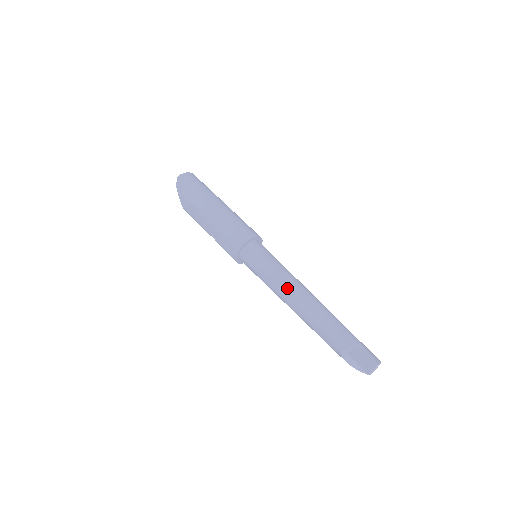
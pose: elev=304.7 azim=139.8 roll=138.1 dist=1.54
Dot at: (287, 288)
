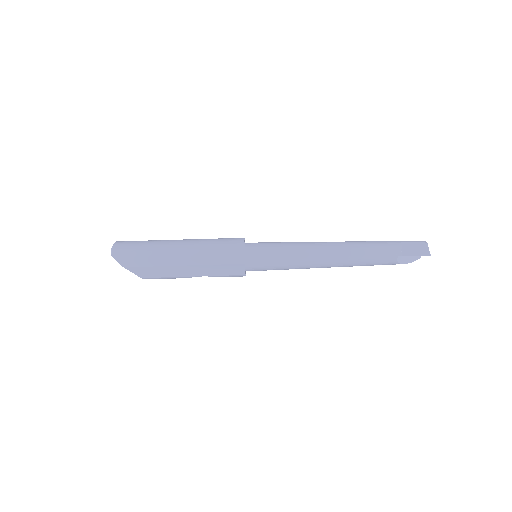
Dot at: (314, 254)
